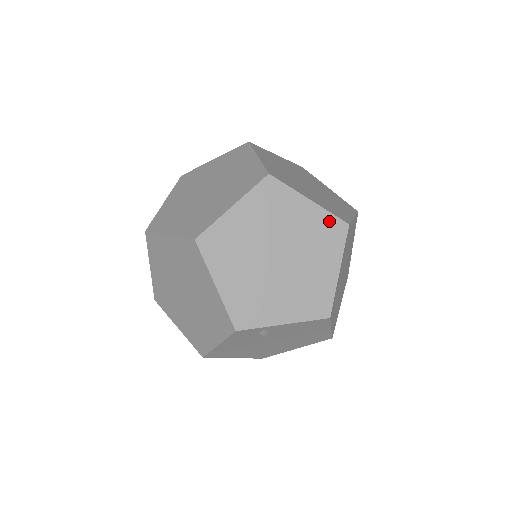
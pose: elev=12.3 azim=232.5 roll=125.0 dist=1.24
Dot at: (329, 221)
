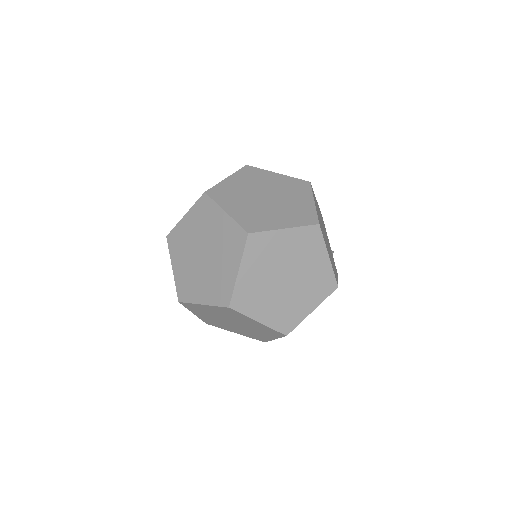
Dot at: (272, 330)
